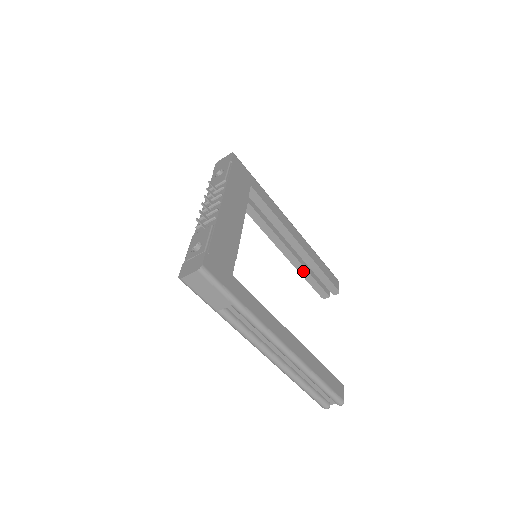
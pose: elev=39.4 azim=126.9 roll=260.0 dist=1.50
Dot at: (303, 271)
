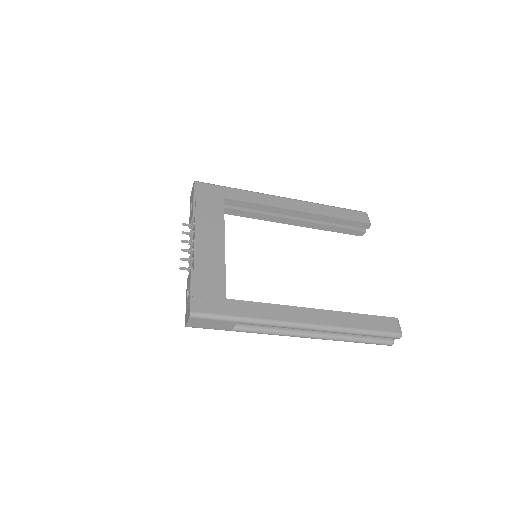
Dot at: (324, 227)
